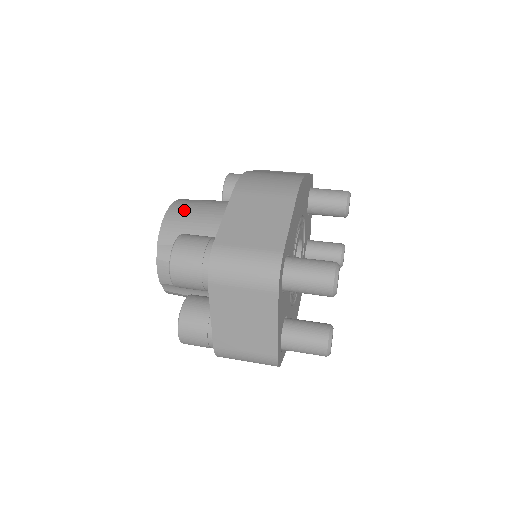
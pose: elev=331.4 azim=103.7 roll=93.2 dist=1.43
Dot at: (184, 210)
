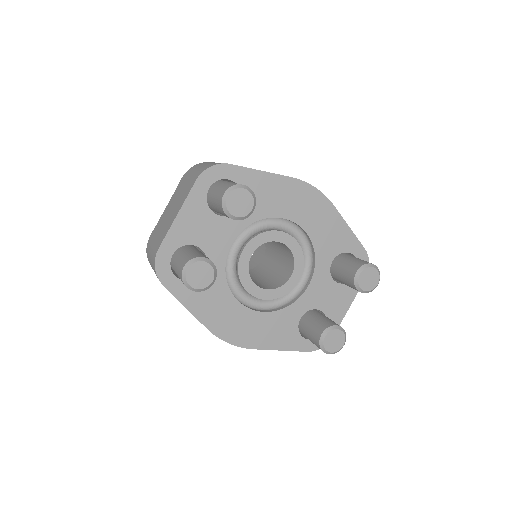
Dot at: occluded
